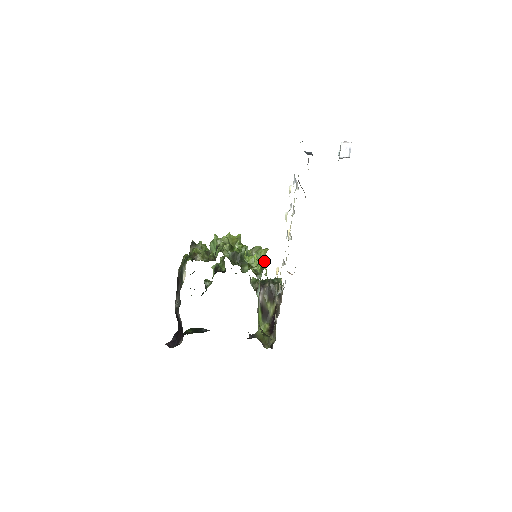
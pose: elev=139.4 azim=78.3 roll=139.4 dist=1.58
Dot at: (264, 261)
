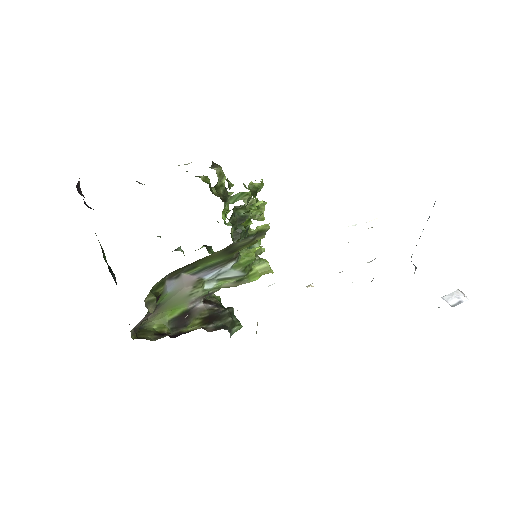
Dot at: (254, 276)
